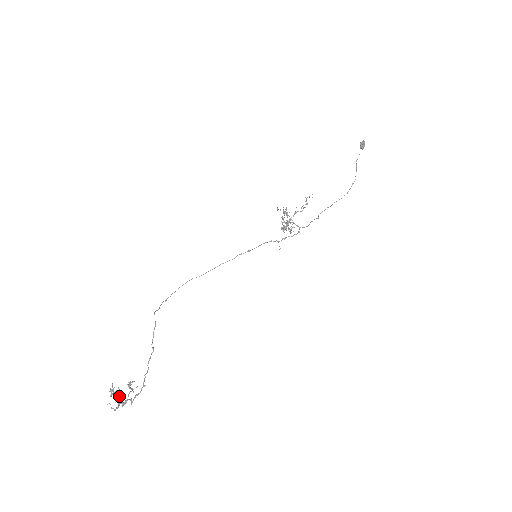
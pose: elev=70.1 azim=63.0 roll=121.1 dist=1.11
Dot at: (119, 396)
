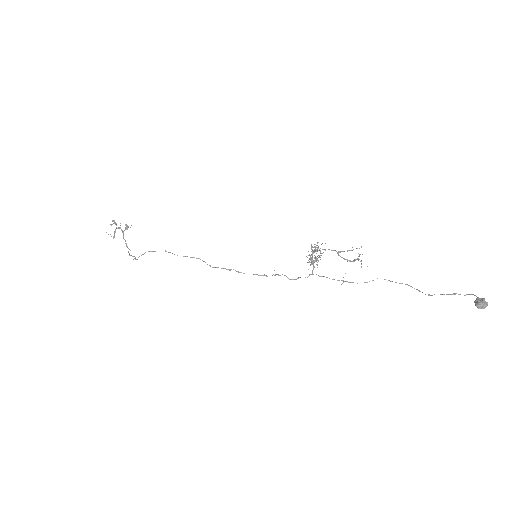
Dot at: occluded
